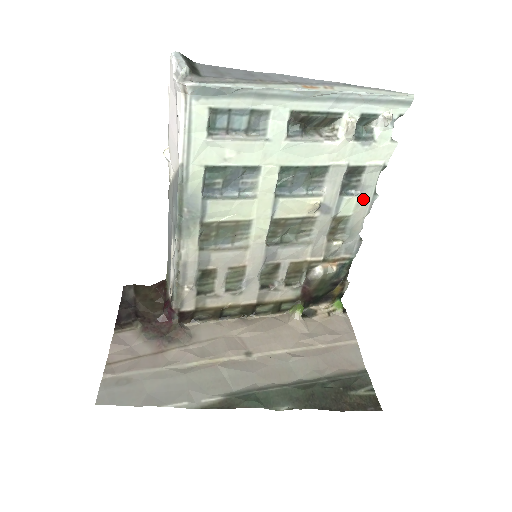
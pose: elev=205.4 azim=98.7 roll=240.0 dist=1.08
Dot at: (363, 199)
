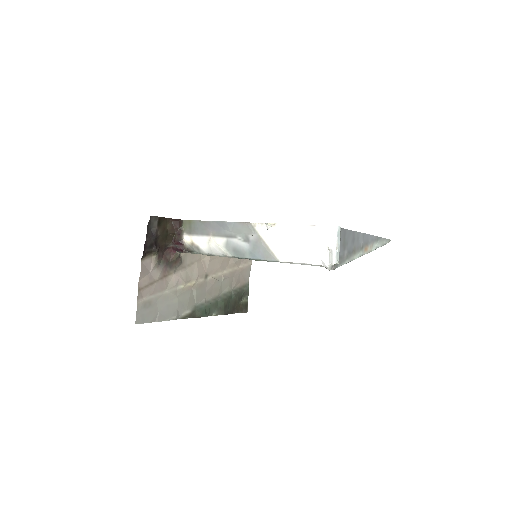
Dot at: occluded
